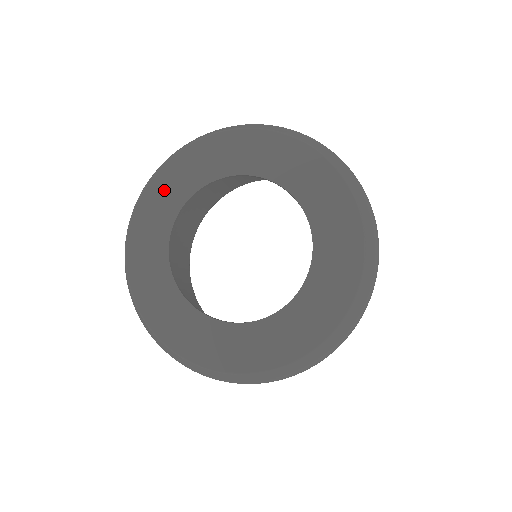
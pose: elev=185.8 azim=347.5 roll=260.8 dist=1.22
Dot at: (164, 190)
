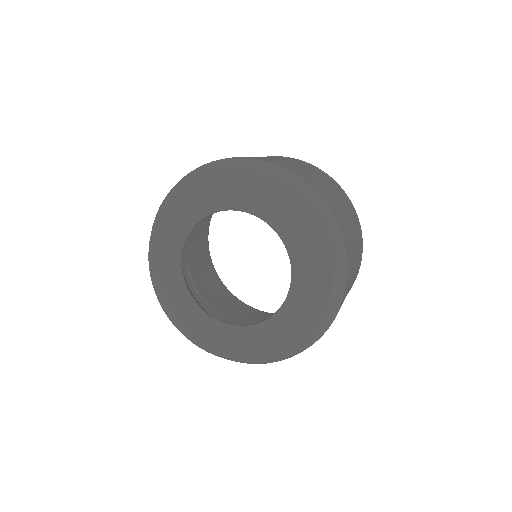
Dot at: (221, 187)
